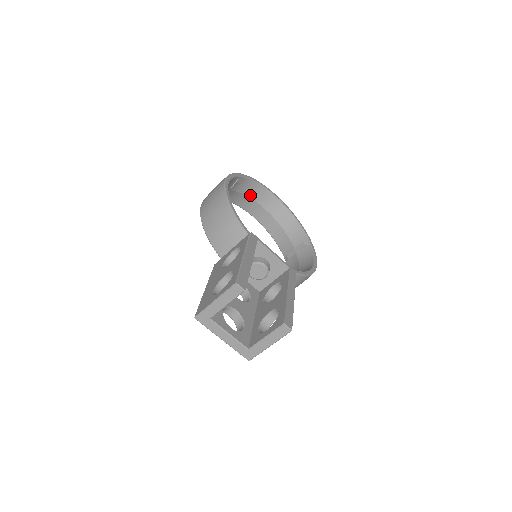
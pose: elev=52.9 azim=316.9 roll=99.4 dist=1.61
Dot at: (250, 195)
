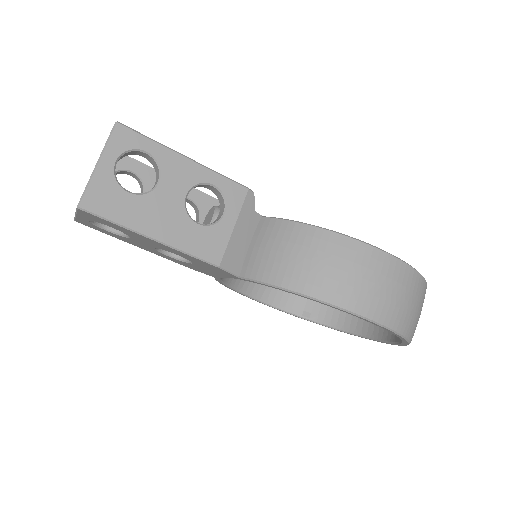
Dot at: occluded
